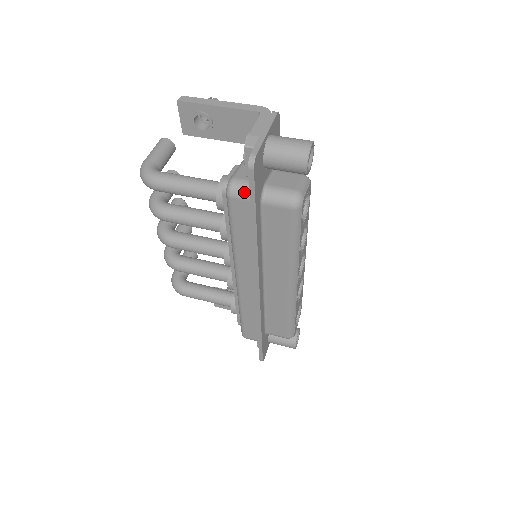
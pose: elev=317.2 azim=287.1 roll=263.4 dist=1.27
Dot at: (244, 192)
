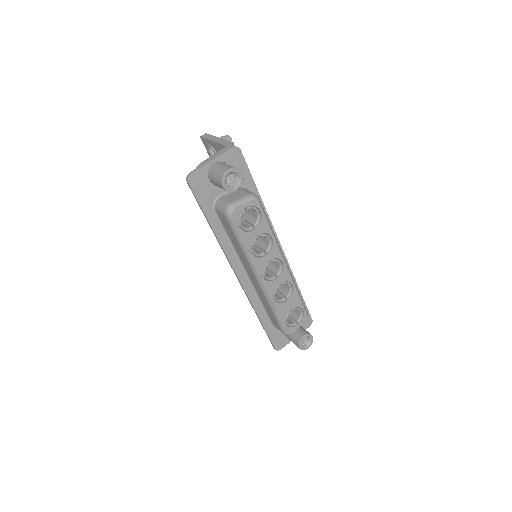
Dot at: occluded
